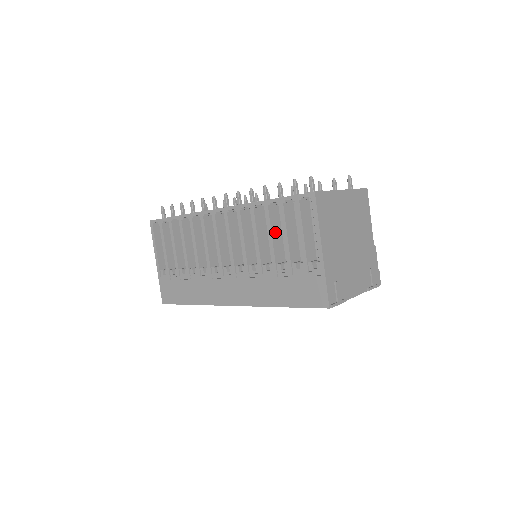
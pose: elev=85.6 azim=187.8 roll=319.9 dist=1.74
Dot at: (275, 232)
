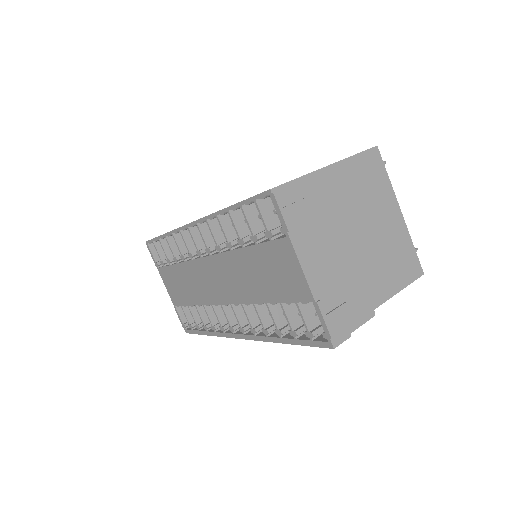
Dot at: occluded
